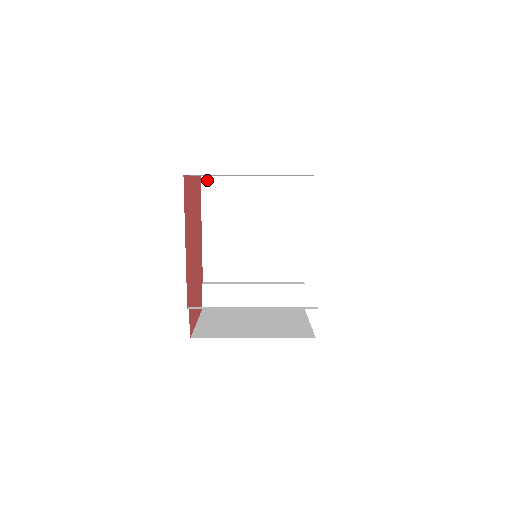
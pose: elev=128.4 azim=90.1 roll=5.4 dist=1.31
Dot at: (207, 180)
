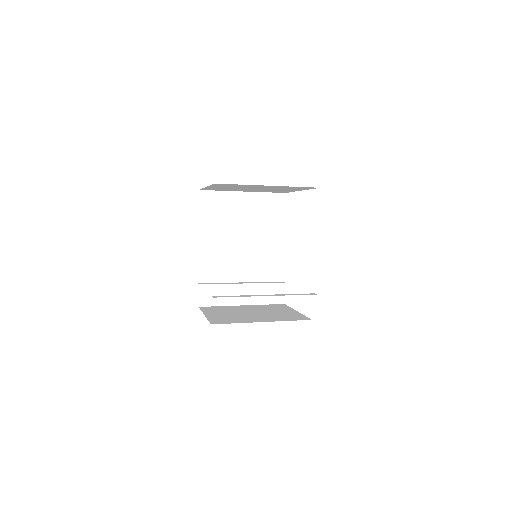
Dot at: (204, 193)
